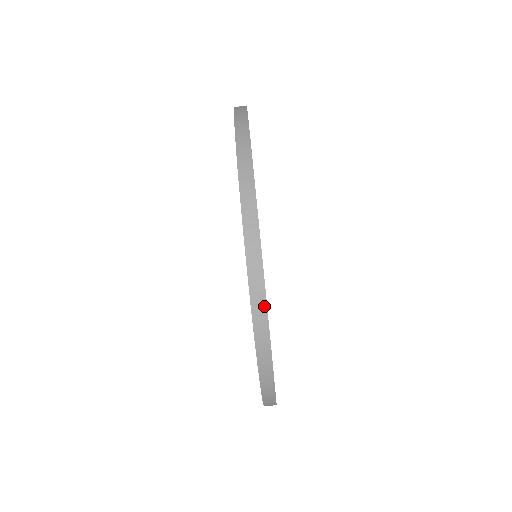
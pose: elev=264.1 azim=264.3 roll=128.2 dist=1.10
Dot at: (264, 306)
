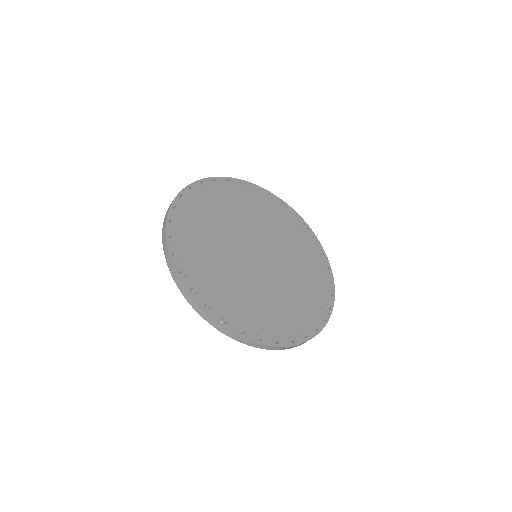
Dot at: (205, 314)
